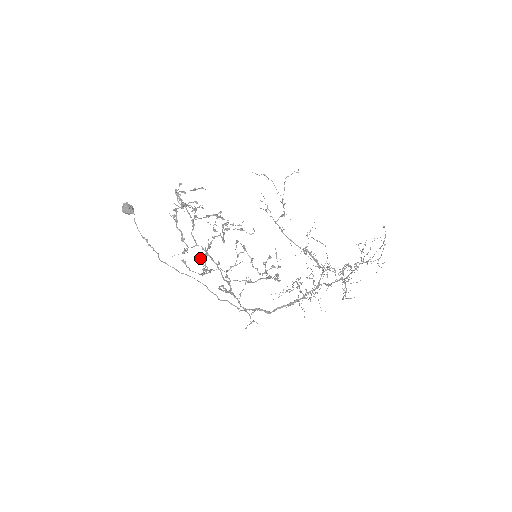
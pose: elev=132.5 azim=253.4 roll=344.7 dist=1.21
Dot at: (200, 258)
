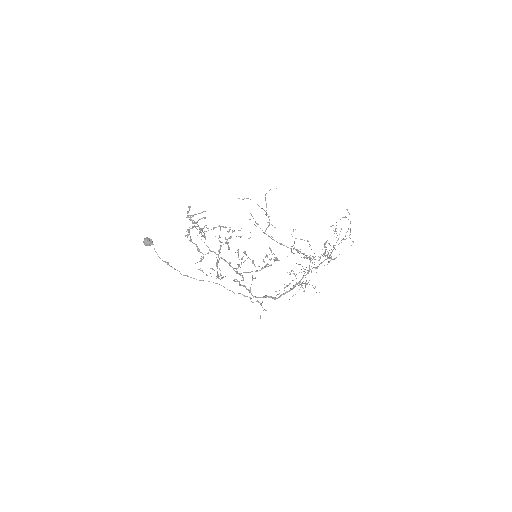
Dot at: (212, 269)
